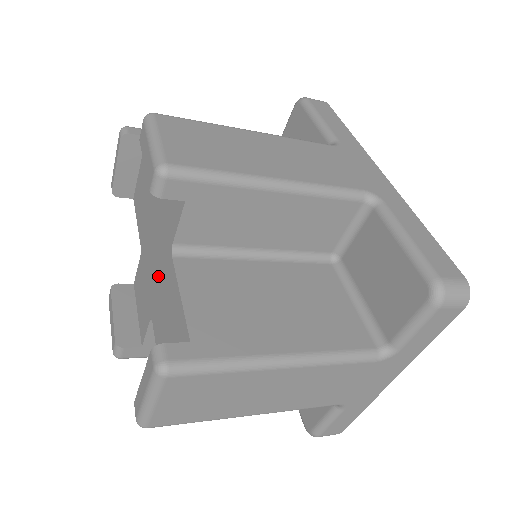
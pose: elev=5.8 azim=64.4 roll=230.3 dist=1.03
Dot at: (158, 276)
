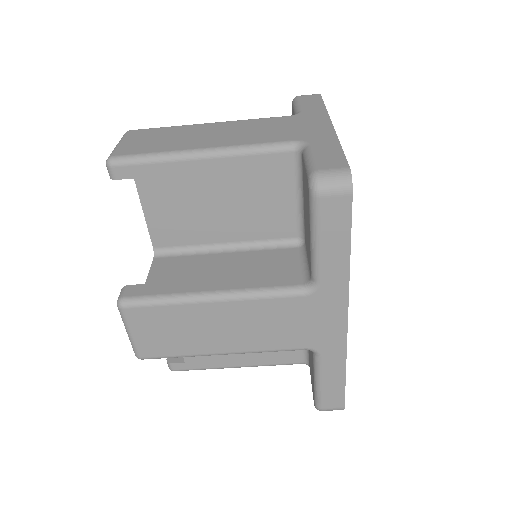
Dot at: occluded
